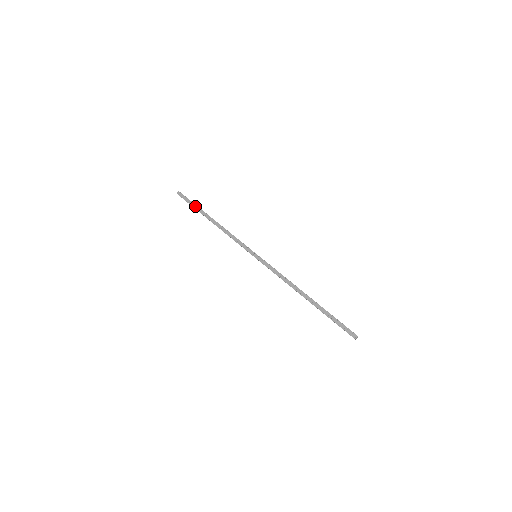
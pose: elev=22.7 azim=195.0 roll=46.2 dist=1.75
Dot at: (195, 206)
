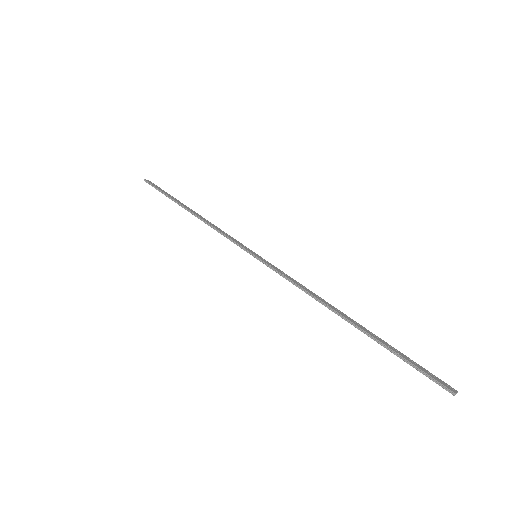
Dot at: (169, 194)
